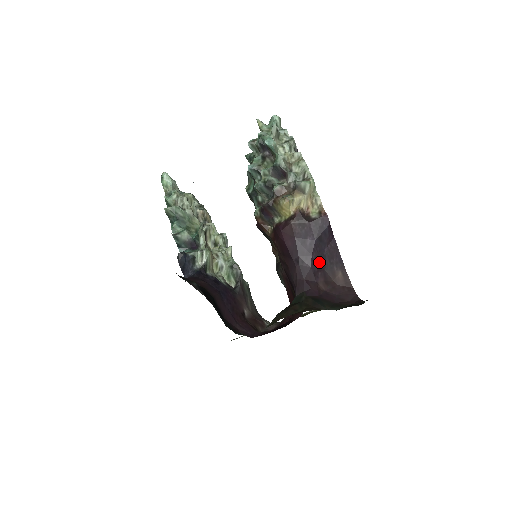
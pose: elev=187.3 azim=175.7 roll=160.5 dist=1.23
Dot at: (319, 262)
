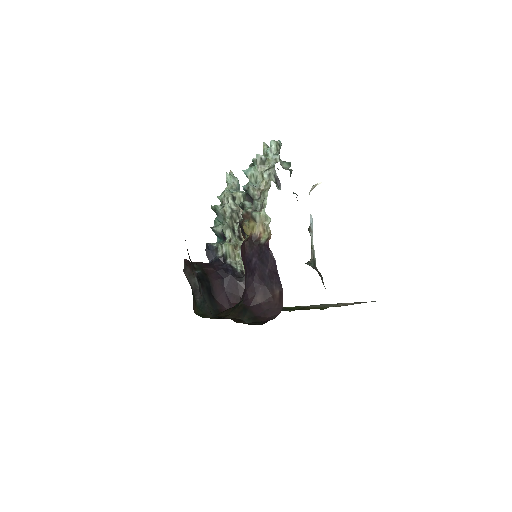
Dot at: (261, 279)
